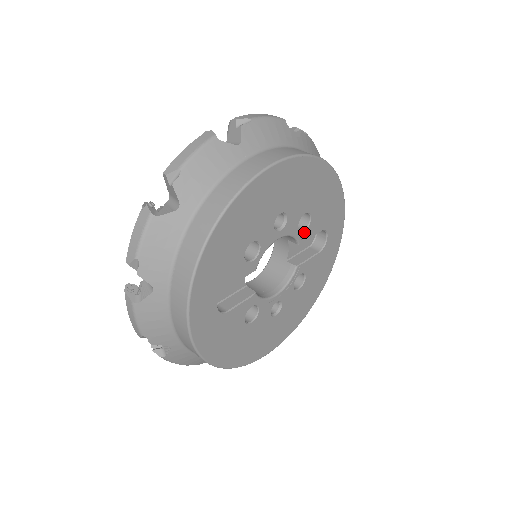
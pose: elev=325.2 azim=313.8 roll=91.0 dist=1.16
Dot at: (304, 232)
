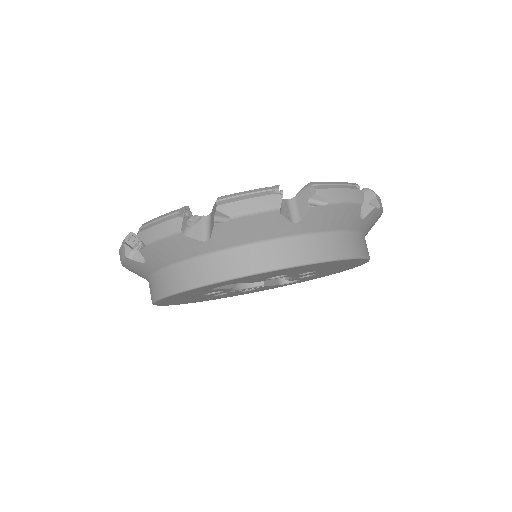
Dot at: (298, 278)
